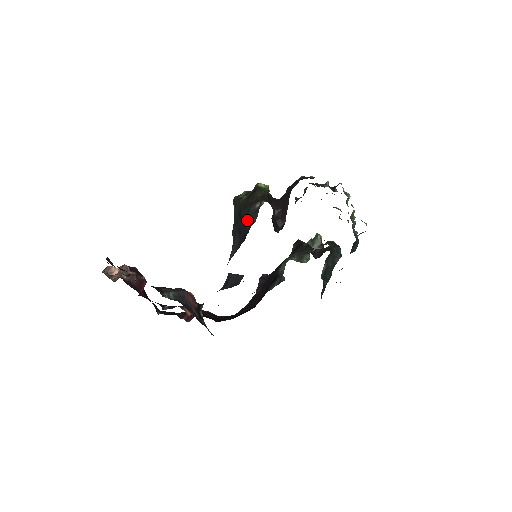
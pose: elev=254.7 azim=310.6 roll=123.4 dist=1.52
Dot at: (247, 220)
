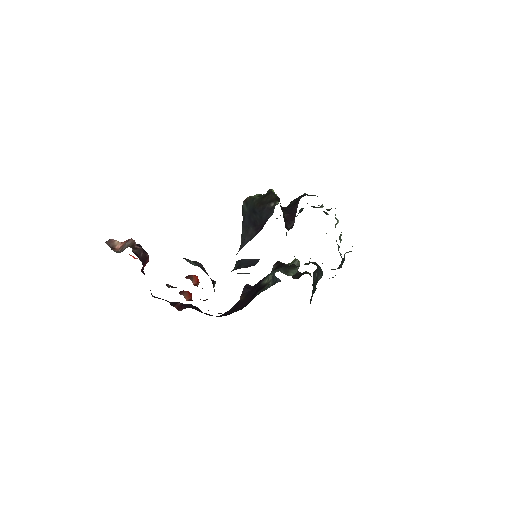
Dot at: (263, 214)
